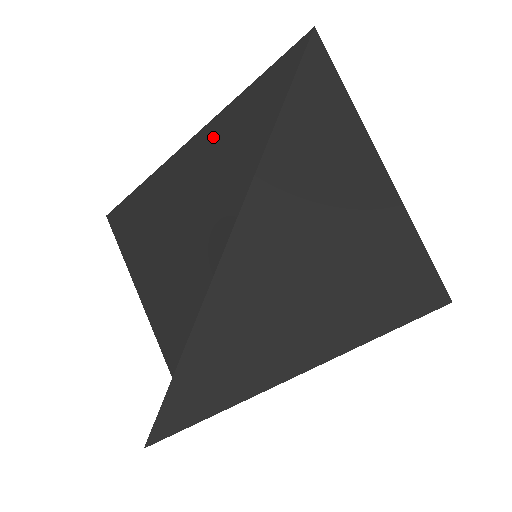
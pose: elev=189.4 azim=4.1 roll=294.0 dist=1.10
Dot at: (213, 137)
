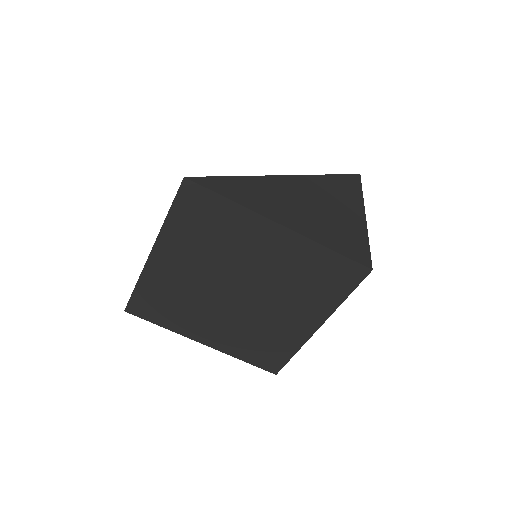
Dot at: occluded
